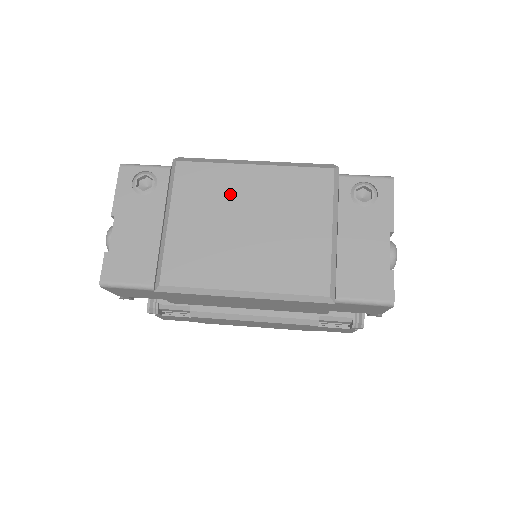
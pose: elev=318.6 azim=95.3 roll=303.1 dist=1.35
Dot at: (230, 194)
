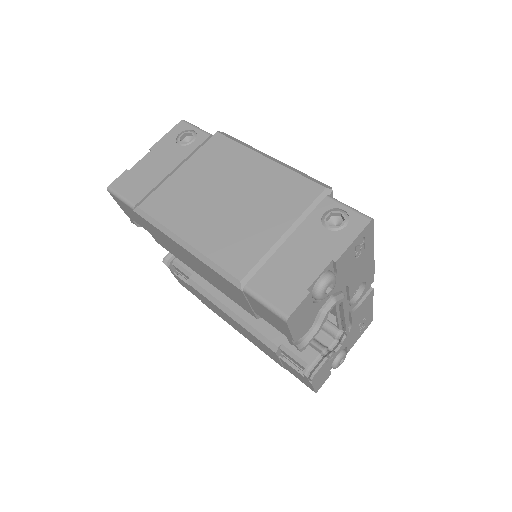
Dot at: (233, 170)
